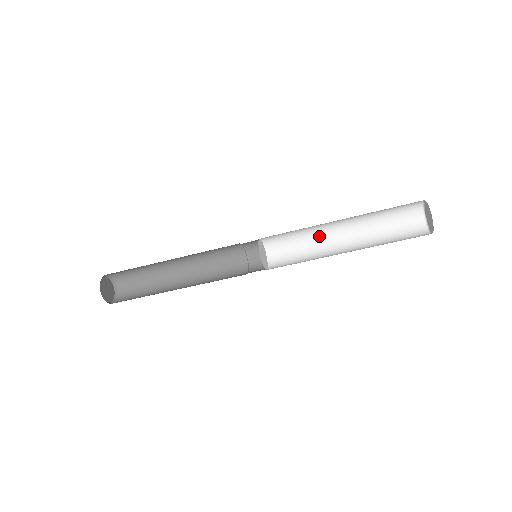
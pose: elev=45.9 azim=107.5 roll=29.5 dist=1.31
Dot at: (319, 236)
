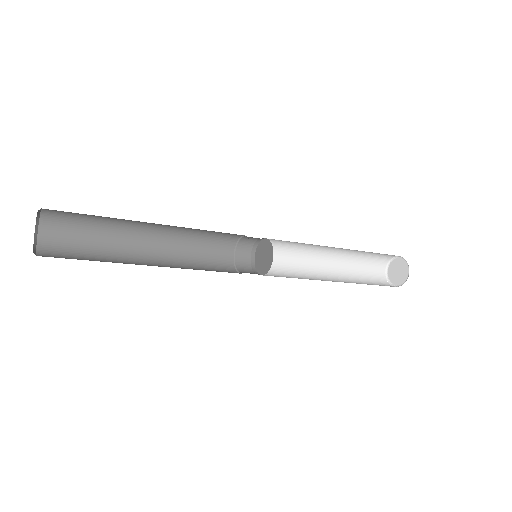
Dot at: (309, 253)
